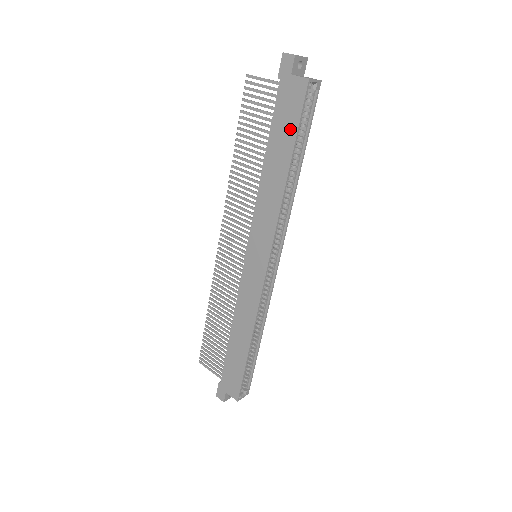
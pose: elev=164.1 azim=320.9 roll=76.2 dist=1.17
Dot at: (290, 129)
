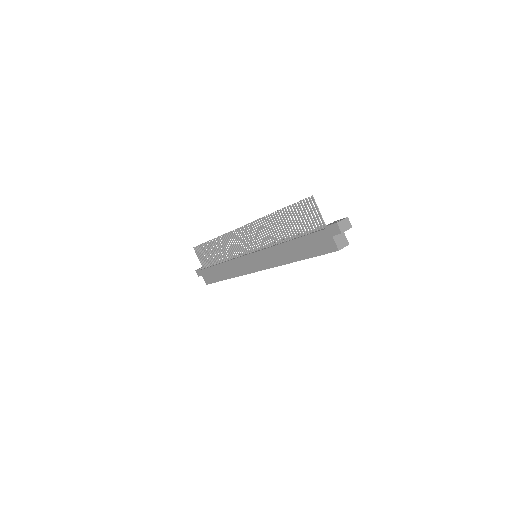
Dot at: (312, 251)
